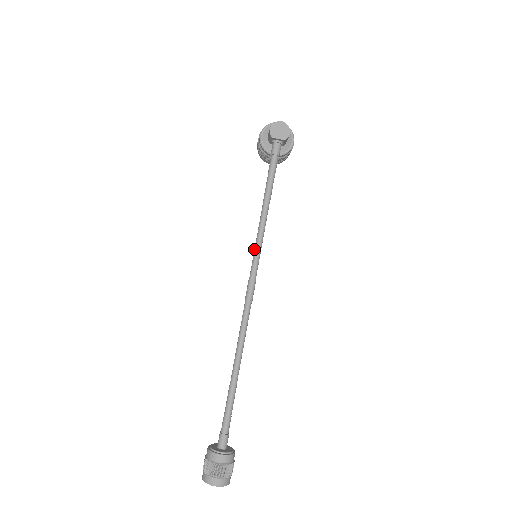
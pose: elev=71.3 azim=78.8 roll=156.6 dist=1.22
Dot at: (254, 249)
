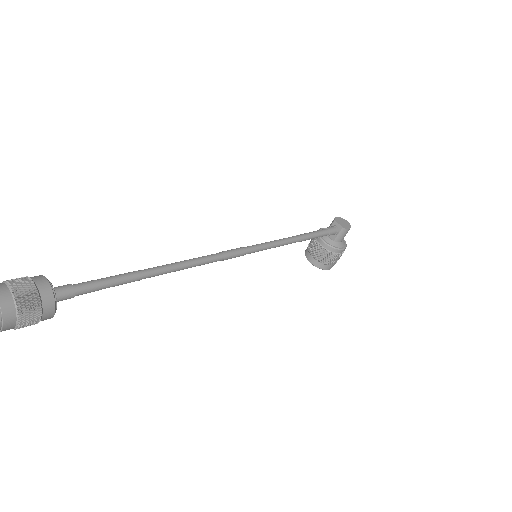
Dot at: (262, 243)
